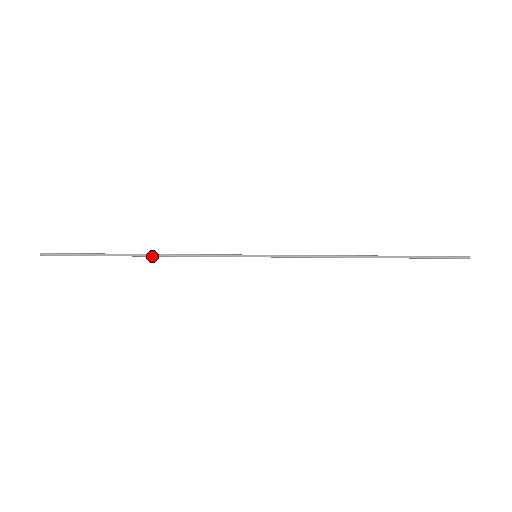
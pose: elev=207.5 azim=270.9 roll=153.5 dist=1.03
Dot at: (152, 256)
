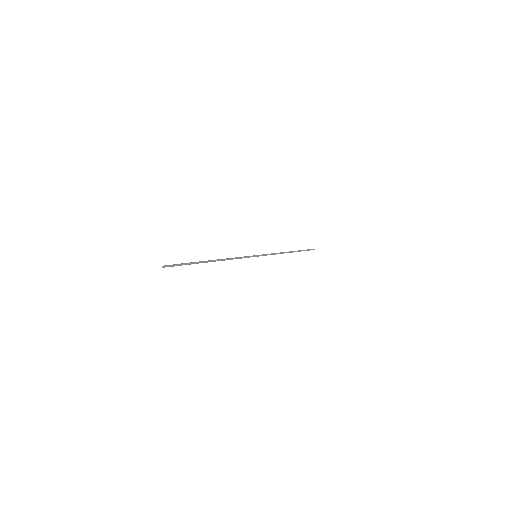
Dot at: occluded
